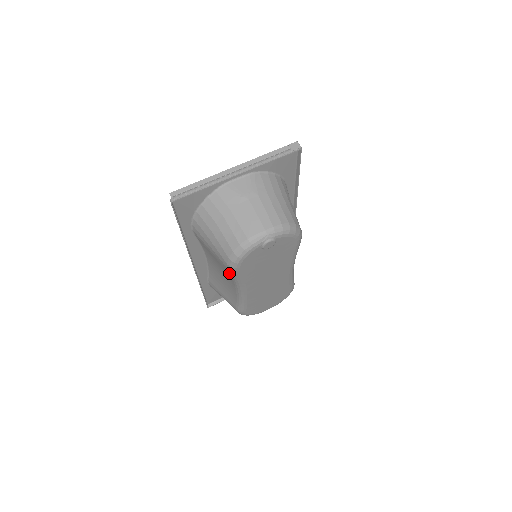
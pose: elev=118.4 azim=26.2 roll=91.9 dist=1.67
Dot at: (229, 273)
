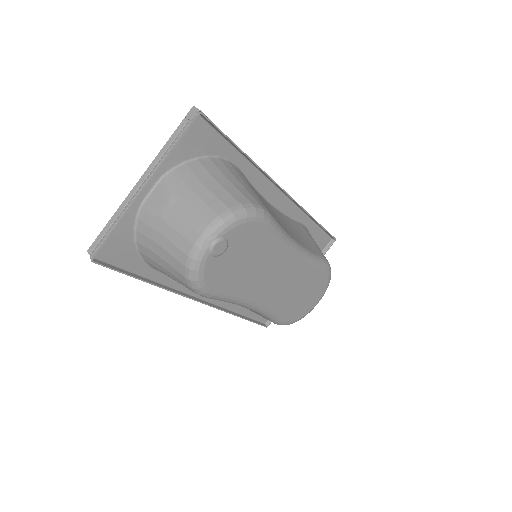
Dot at: occluded
